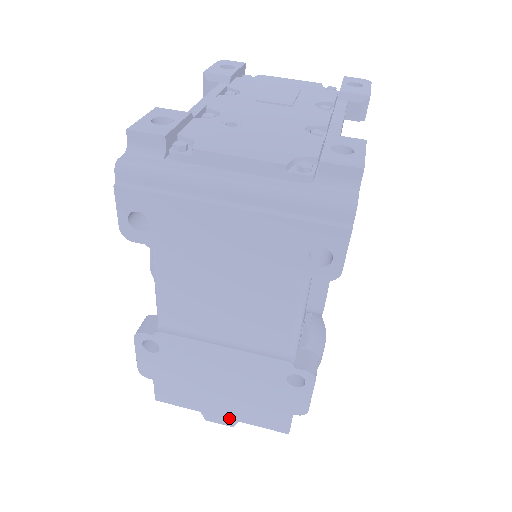
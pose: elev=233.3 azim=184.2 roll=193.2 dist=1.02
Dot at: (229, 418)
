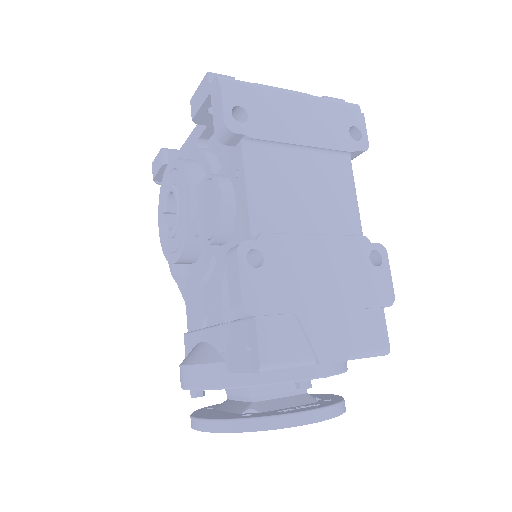
Dot at: (341, 346)
